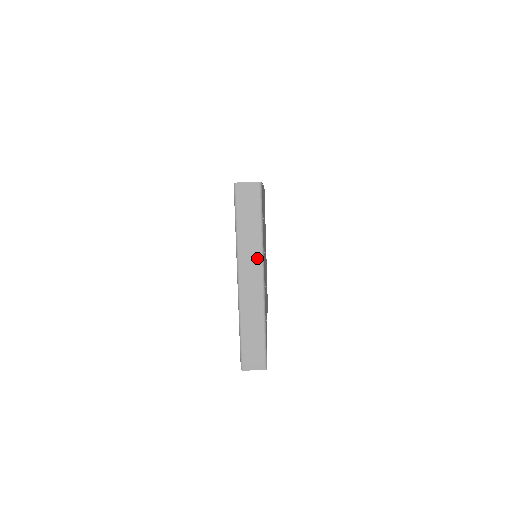
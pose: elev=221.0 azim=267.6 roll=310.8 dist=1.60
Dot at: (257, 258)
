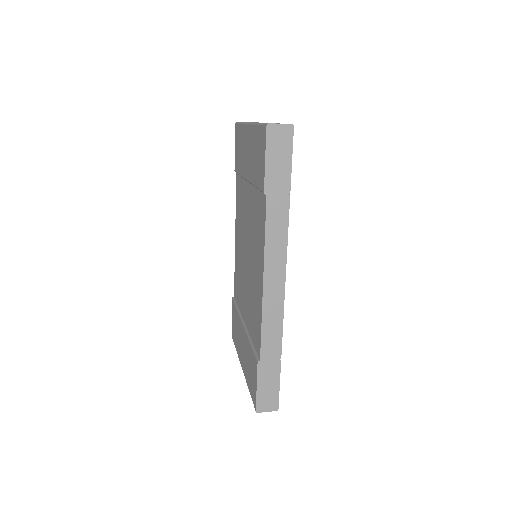
Dot at: occluded
